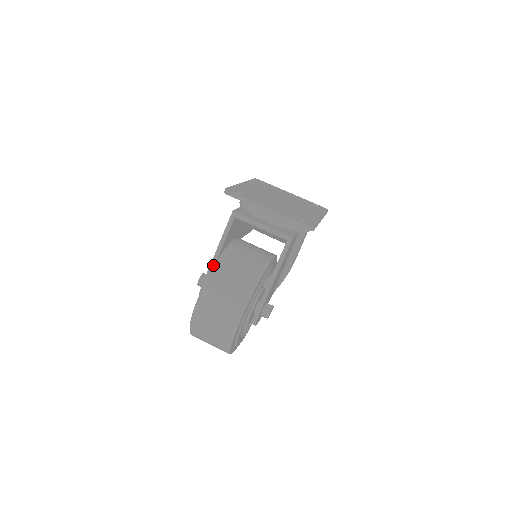
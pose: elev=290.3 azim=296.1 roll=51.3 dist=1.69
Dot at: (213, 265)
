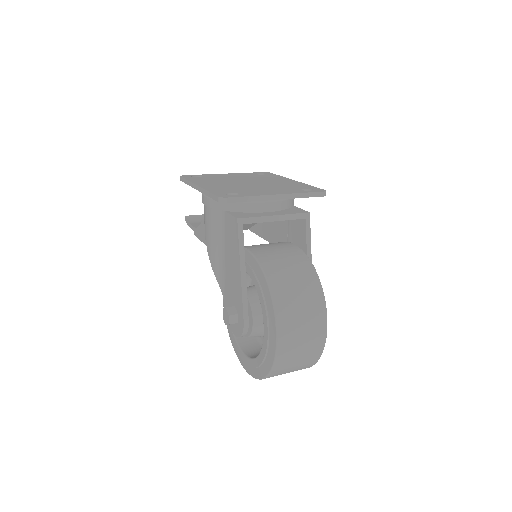
Dot at: (245, 291)
